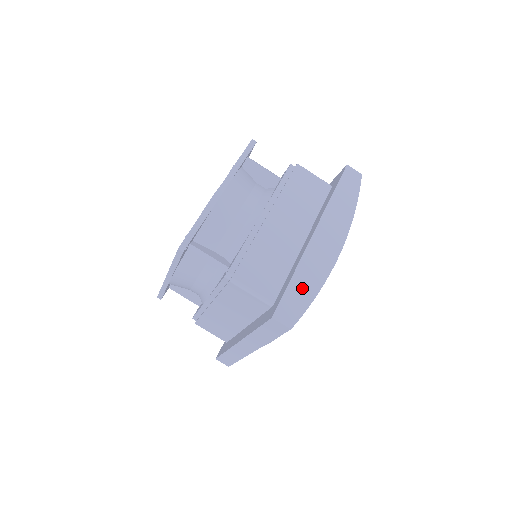
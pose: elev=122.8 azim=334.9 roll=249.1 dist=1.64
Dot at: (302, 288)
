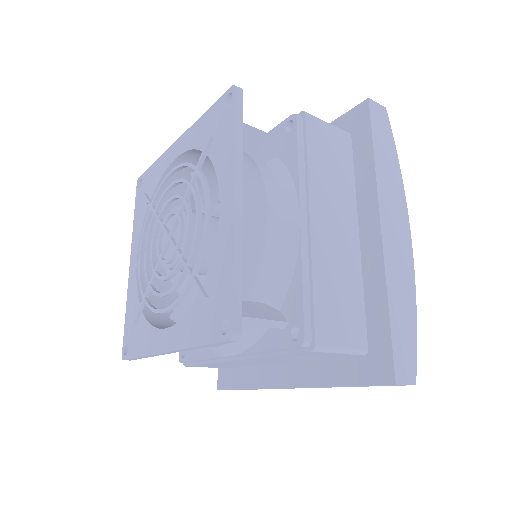
Dot at: (402, 318)
